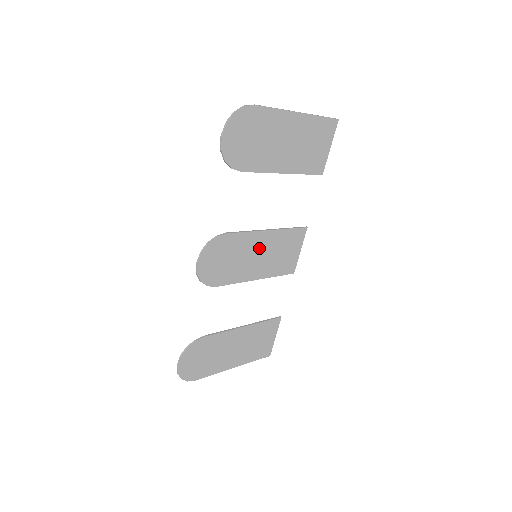
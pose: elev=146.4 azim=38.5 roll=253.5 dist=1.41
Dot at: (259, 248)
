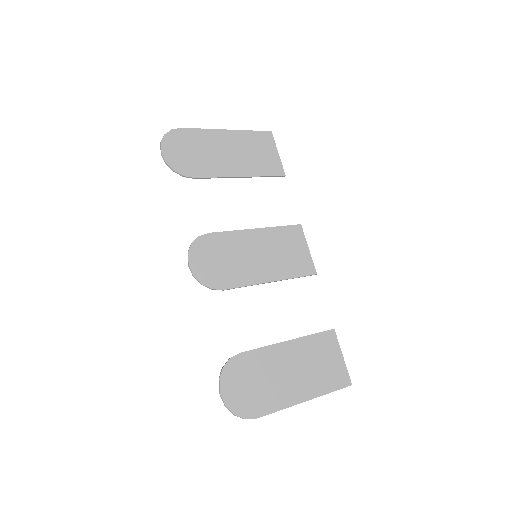
Dot at: (255, 247)
